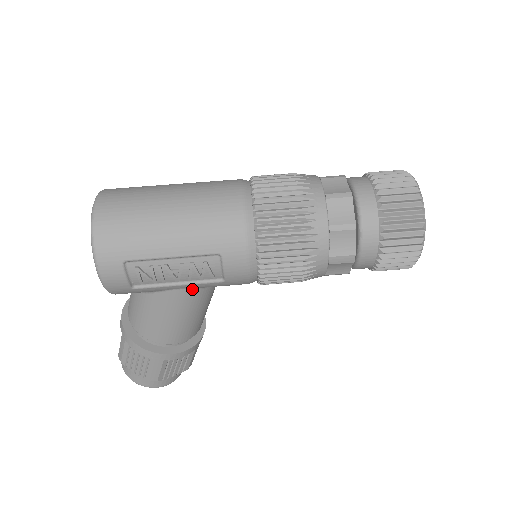
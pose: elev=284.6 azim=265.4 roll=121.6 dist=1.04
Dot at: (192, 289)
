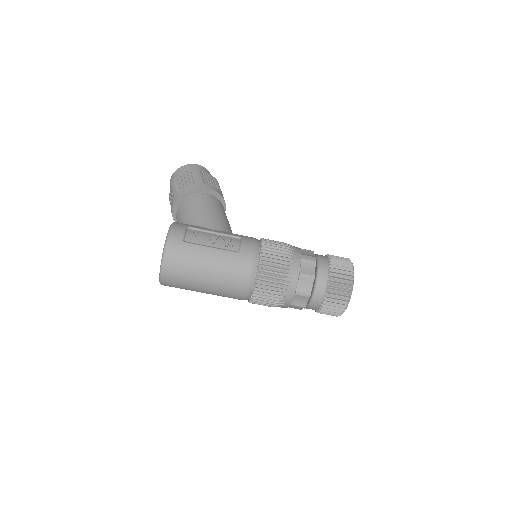
Dot at: occluded
